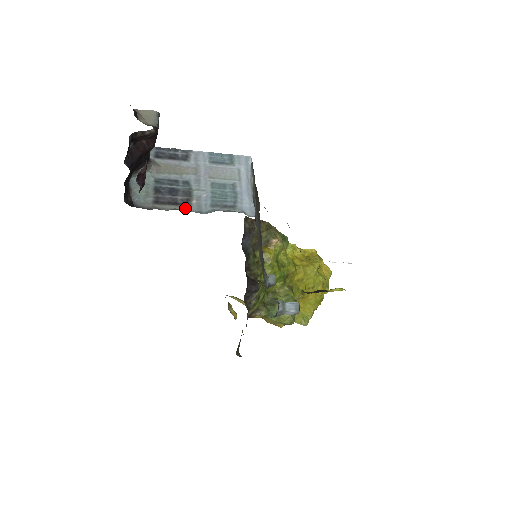
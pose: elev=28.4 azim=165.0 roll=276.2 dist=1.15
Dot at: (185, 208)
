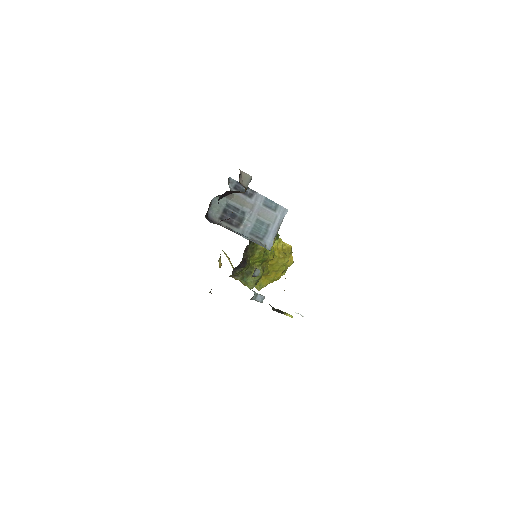
Dot at: (235, 229)
